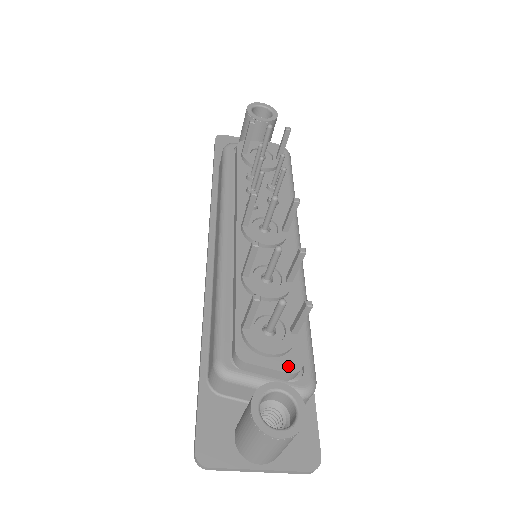
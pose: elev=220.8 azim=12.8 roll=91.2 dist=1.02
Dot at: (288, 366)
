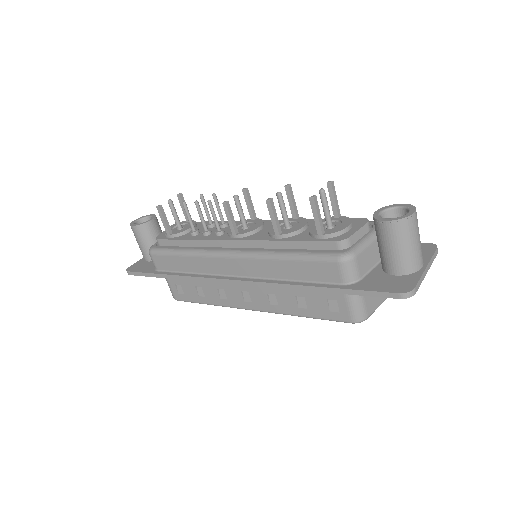
Dot at: (362, 223)
